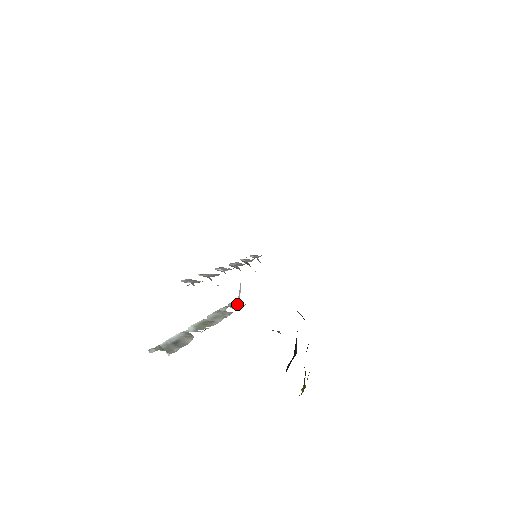
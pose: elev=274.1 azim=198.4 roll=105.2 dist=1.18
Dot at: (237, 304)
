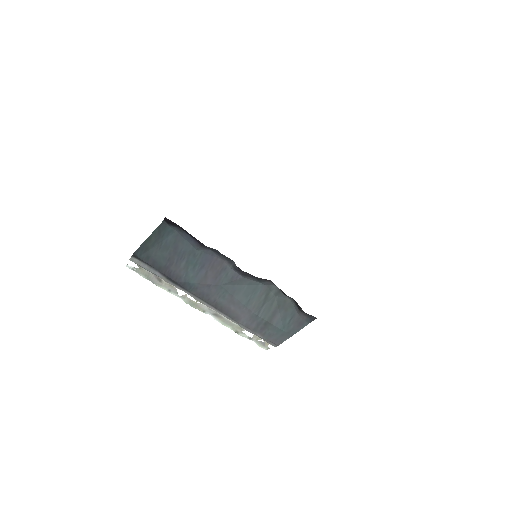
Dot at: (266, 345)
